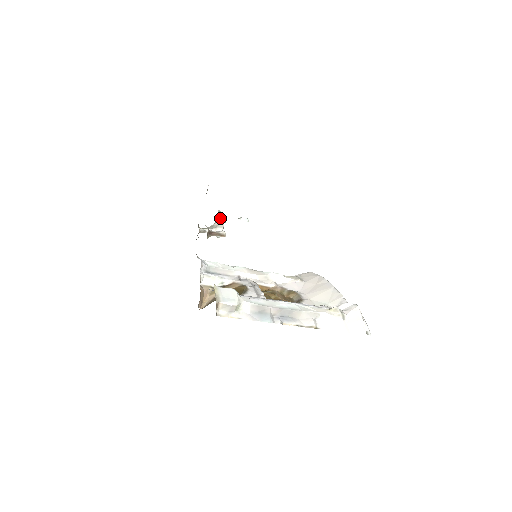
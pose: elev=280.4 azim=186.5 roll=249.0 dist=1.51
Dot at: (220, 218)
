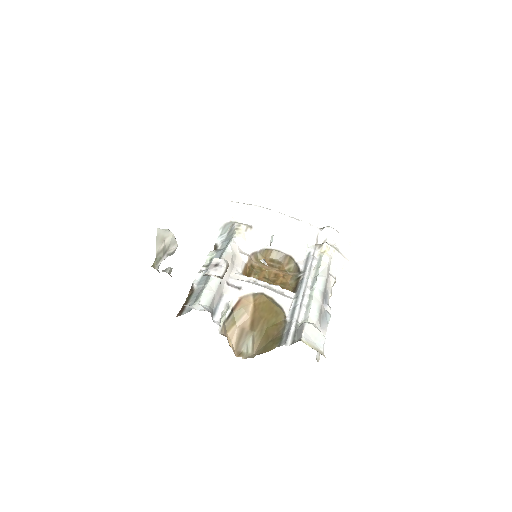
Dot at: occluded
